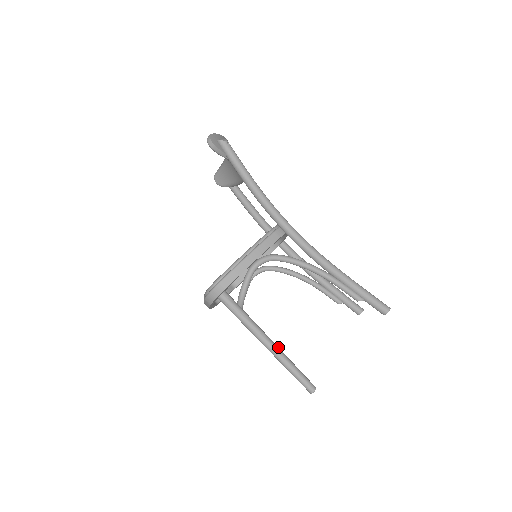
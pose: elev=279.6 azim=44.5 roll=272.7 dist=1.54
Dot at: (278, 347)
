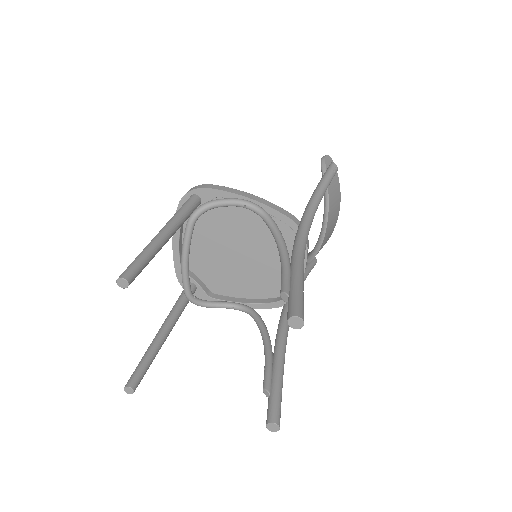
Dot at: (165, 242)
